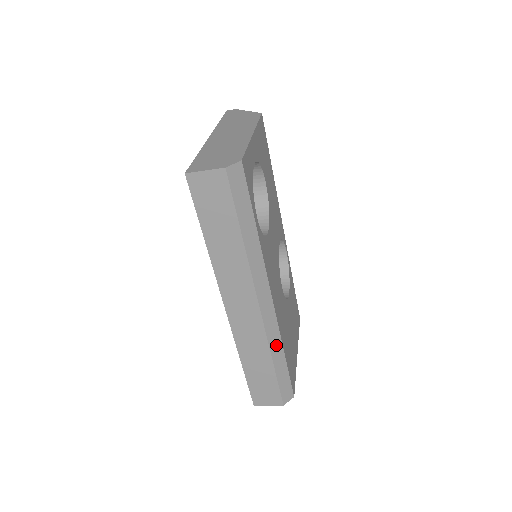
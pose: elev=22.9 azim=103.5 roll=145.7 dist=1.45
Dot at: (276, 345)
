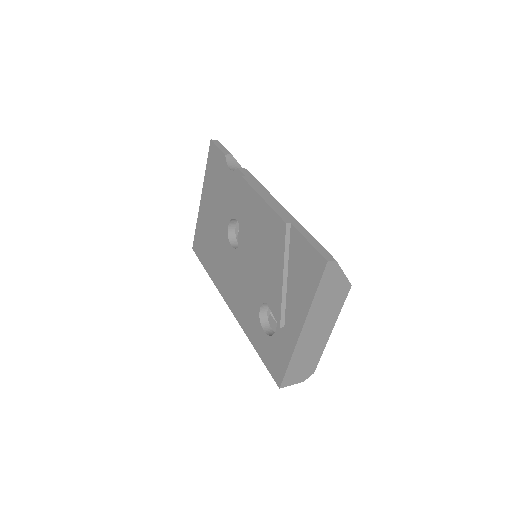
Dot at: occluded
